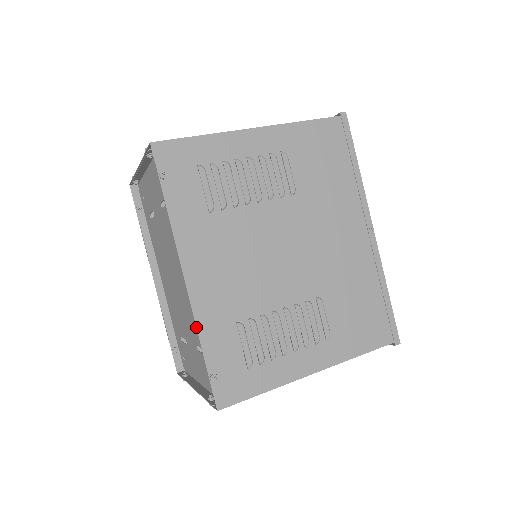
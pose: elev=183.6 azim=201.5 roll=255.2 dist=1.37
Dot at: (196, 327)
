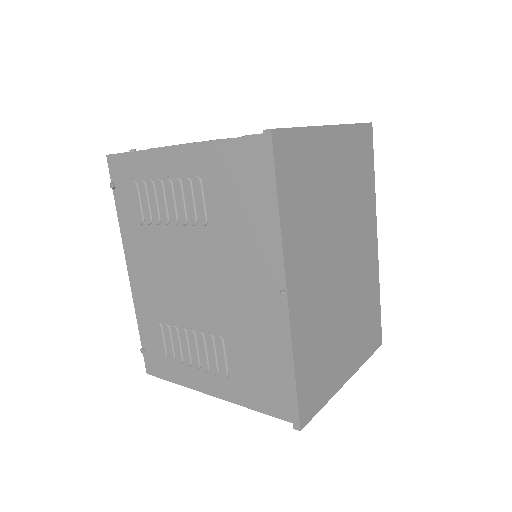
Dot at: (135, 310)
